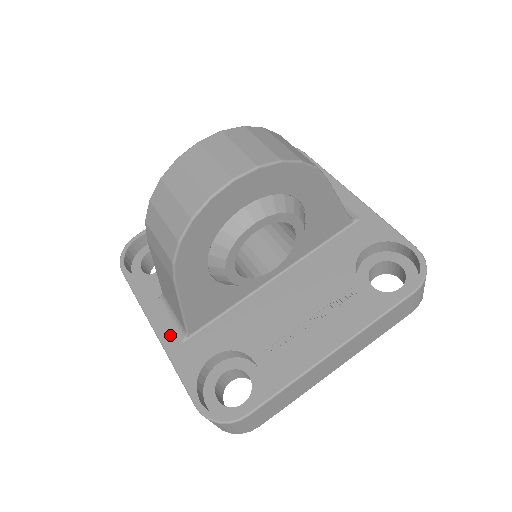
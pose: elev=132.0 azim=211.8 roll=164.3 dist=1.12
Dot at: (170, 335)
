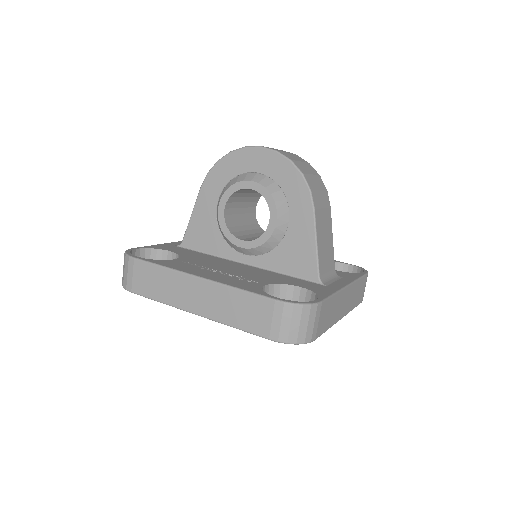
Dot at: (178, 244)
